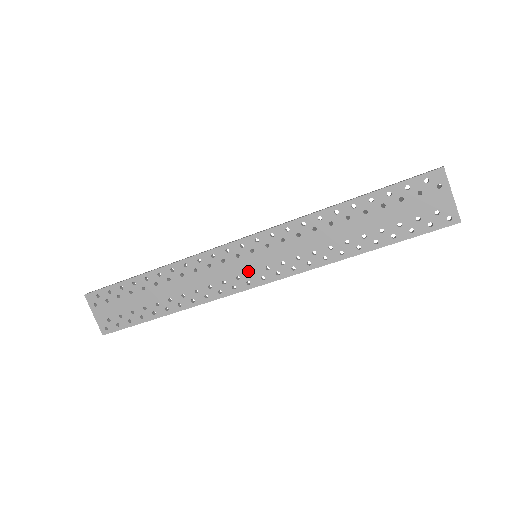
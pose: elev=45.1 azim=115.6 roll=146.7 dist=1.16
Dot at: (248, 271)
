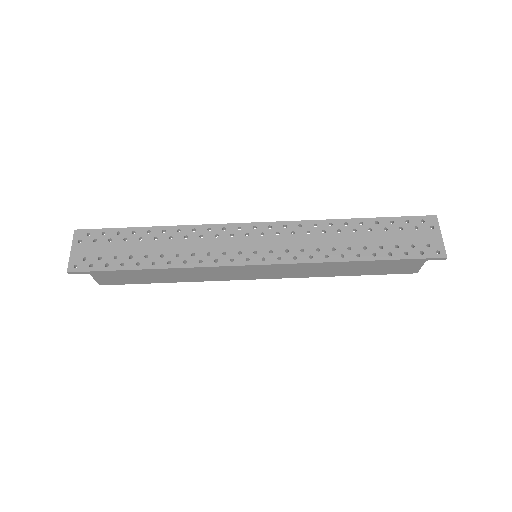
Dot at: (252, 249)
